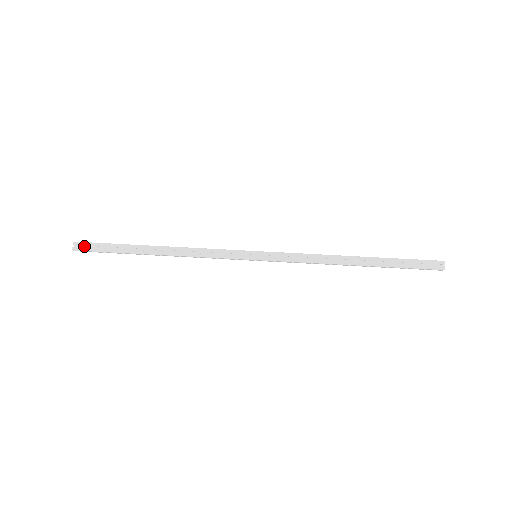
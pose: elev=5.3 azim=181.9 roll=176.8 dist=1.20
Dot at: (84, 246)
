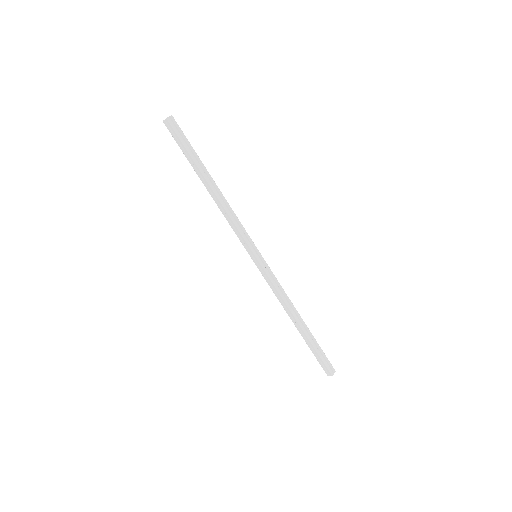
Dot at: (172, 127)
